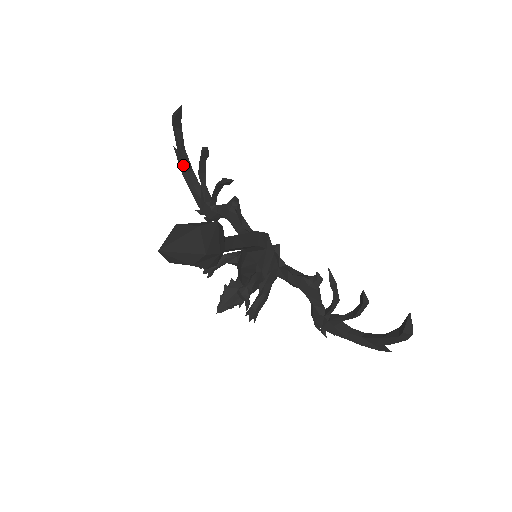
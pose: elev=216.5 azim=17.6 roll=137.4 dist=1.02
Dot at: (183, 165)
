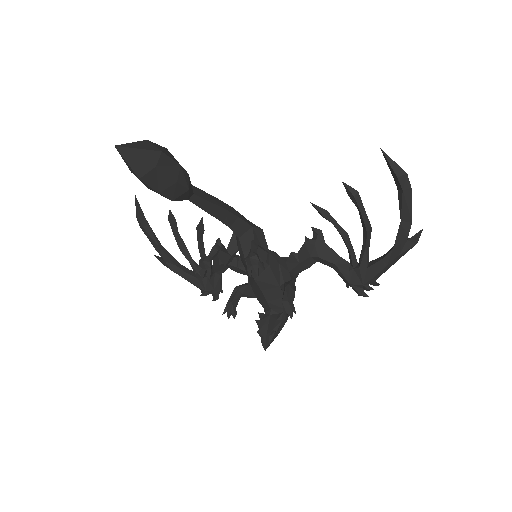
Dot at: (169, 263)
